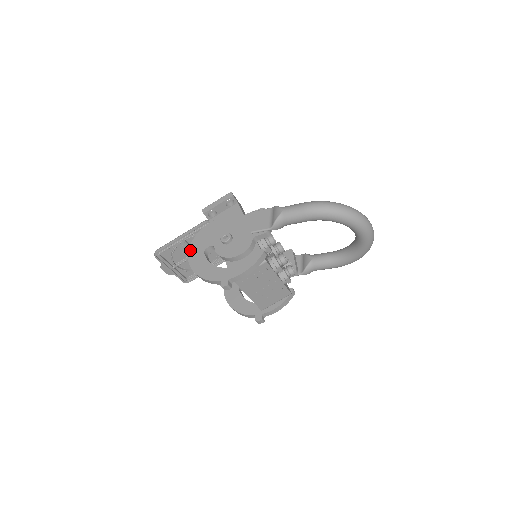
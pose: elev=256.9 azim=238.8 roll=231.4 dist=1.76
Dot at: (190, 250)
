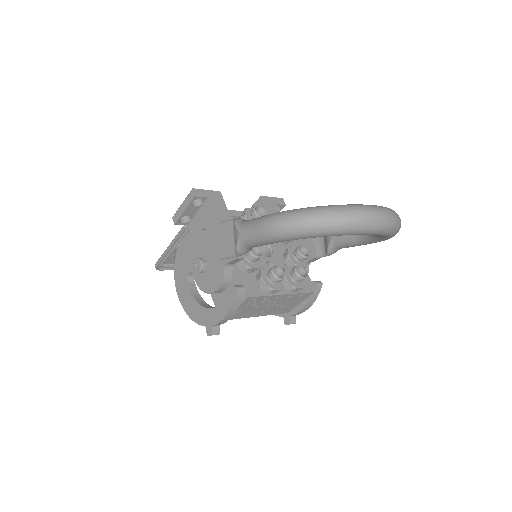
Dot at: (175, 276)
